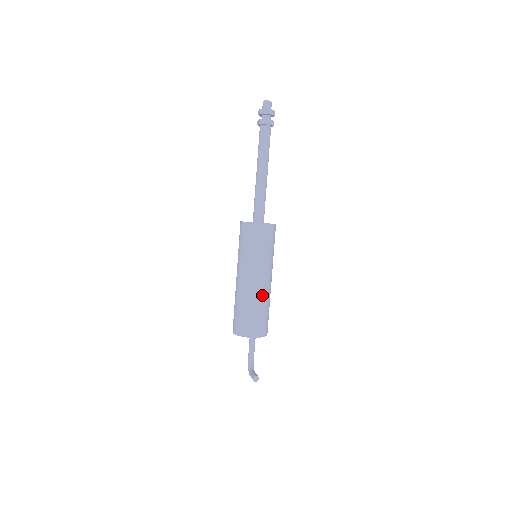
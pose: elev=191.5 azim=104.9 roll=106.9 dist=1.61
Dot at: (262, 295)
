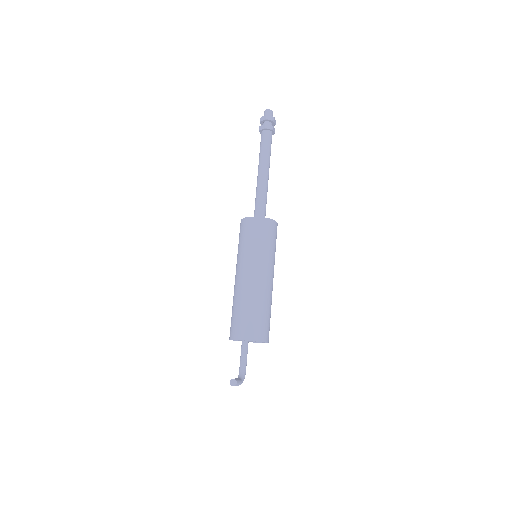
Dot at: (253, 292)
